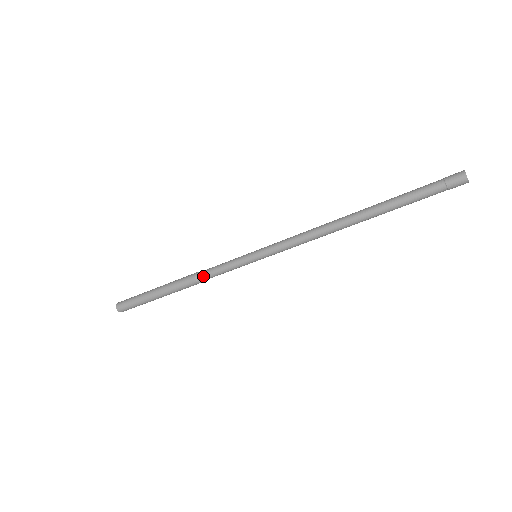
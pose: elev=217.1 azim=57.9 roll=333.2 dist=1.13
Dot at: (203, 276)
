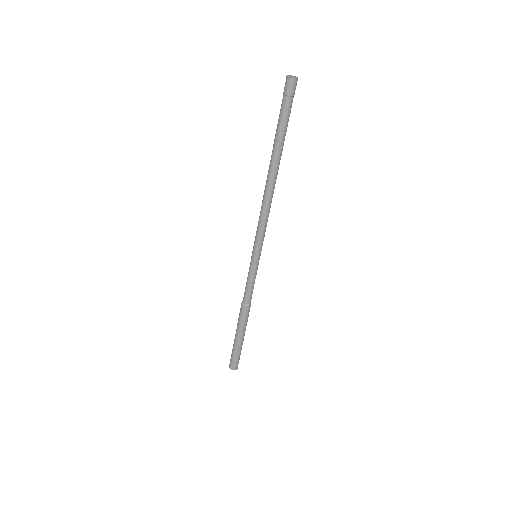
Dot at: (246, 300)
